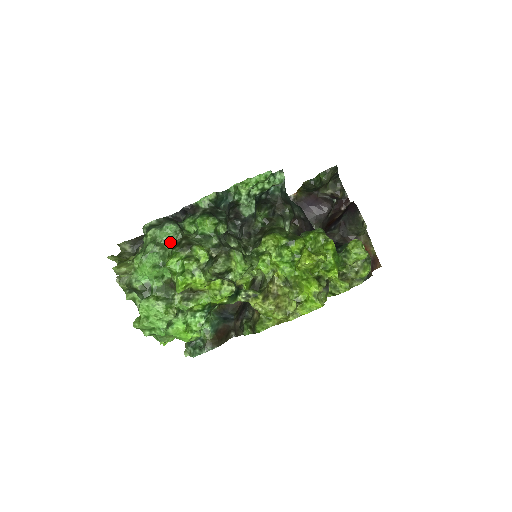
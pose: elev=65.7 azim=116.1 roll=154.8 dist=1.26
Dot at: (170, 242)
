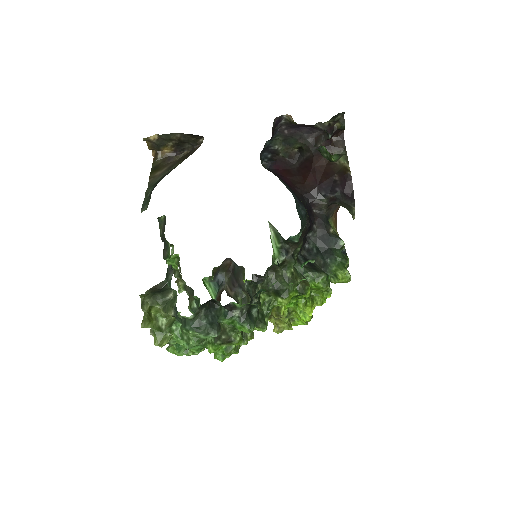
Dot at: occluded
